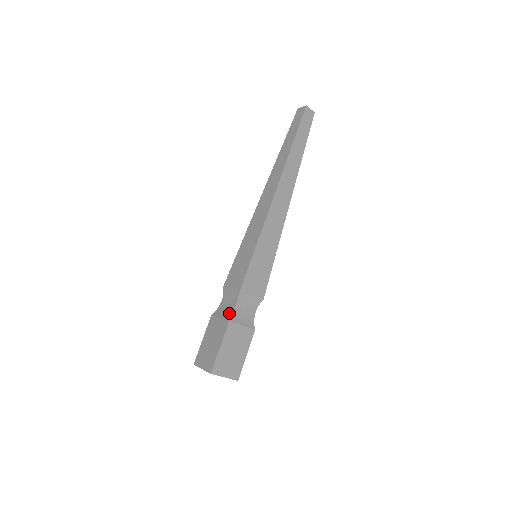
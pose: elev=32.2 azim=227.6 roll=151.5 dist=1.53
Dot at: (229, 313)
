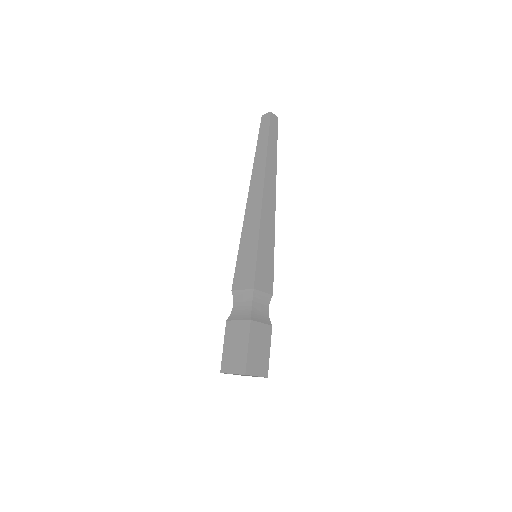
Dot at: (247, 313)
